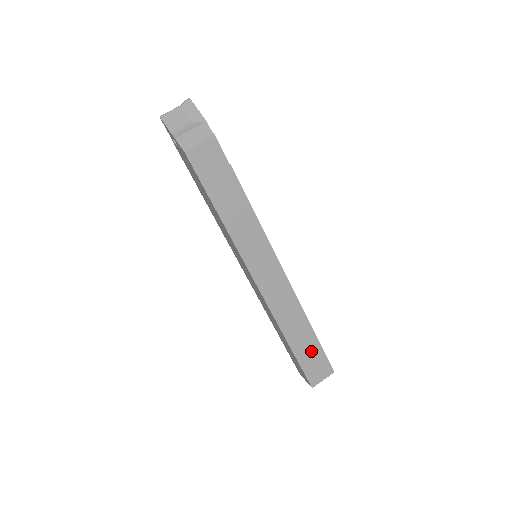
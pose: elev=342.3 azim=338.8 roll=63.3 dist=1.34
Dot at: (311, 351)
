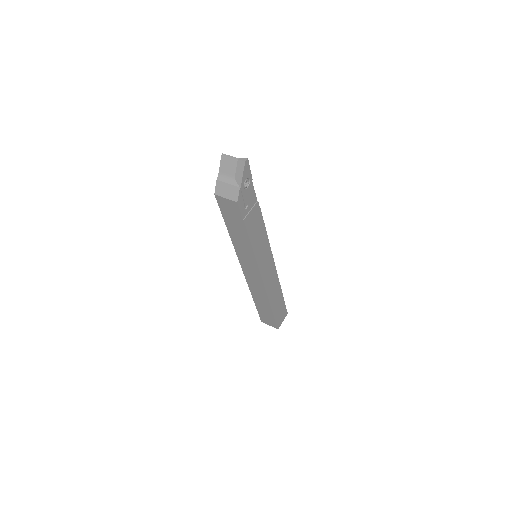
Dot at: (267, 313)
